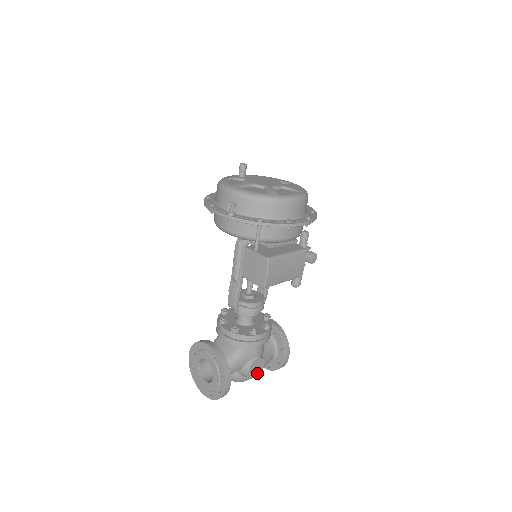
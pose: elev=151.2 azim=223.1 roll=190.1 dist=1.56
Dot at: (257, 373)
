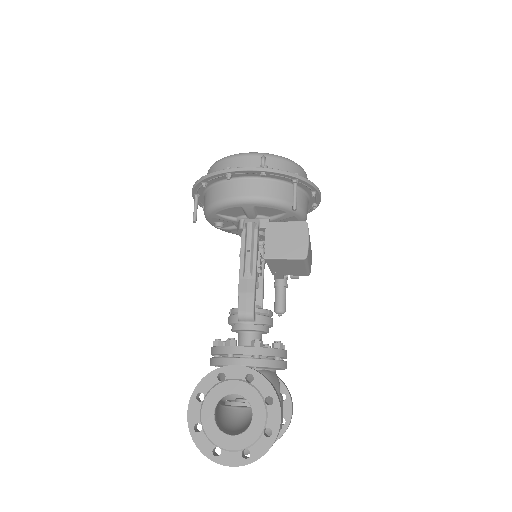
Dot at: occluded
